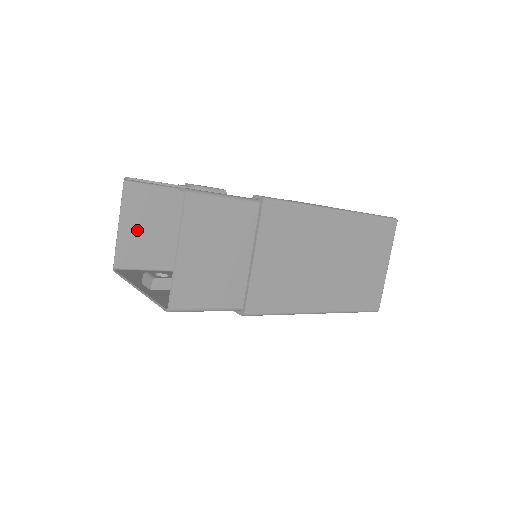
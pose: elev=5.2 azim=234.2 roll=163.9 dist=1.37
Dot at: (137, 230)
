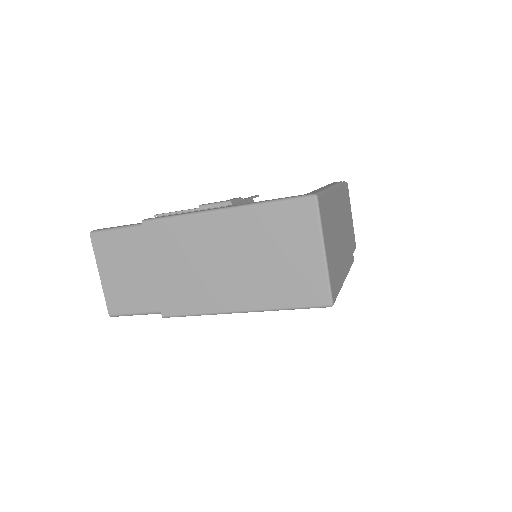
Dot at: occluded
